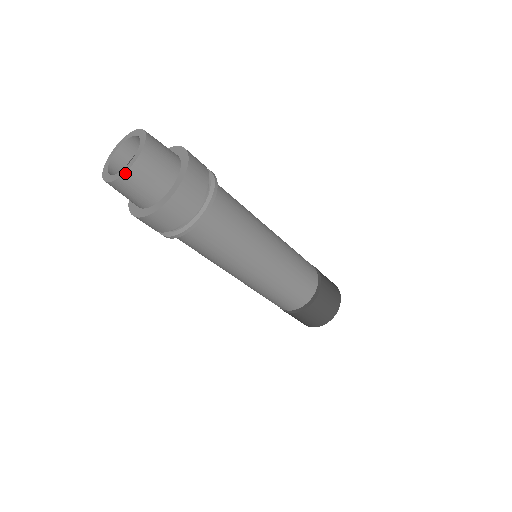
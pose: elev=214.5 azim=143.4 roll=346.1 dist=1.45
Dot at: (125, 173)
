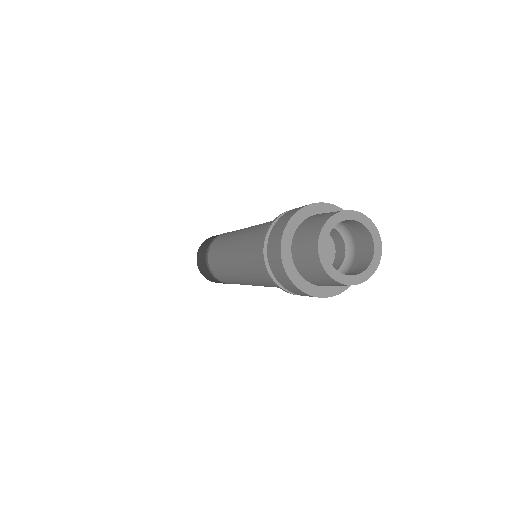
Dot at: (366, 280)
